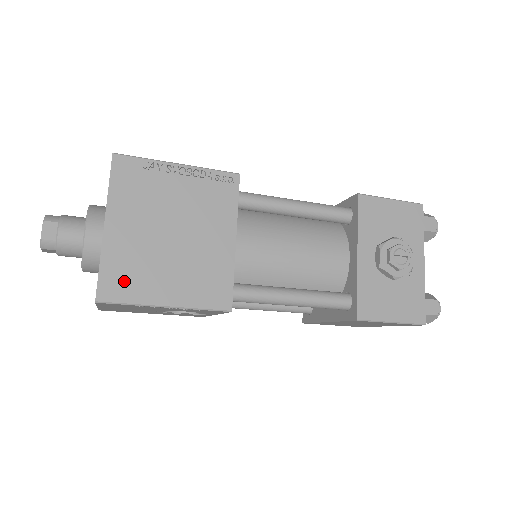
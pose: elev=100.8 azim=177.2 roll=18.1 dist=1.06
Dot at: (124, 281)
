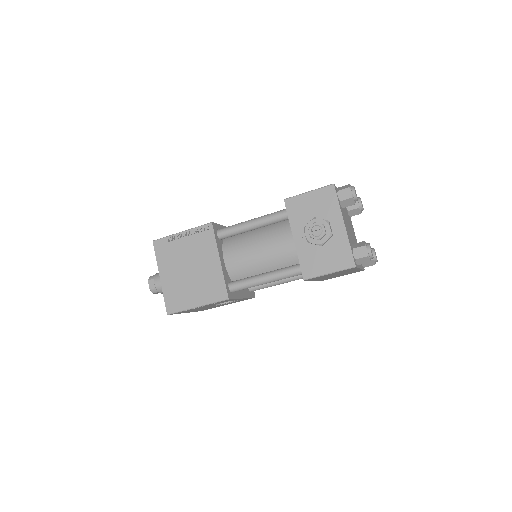
Dot at: (176, 301)
